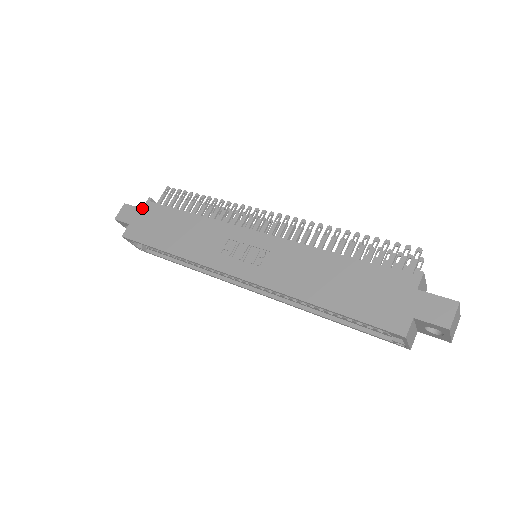
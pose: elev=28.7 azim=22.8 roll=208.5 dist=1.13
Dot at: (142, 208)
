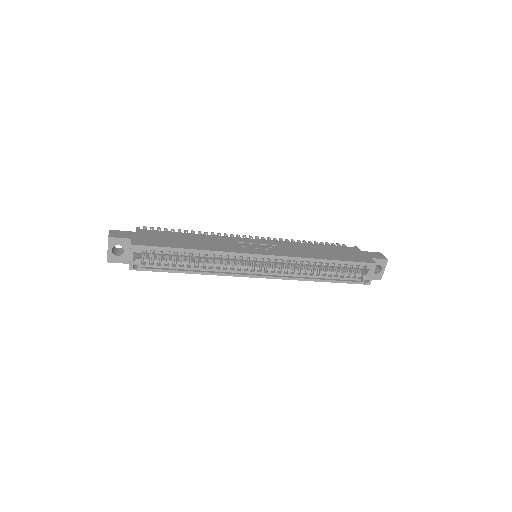
Dot at: (136, 231)
